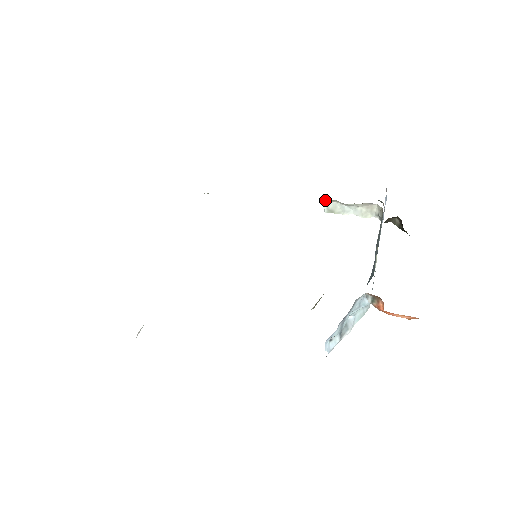
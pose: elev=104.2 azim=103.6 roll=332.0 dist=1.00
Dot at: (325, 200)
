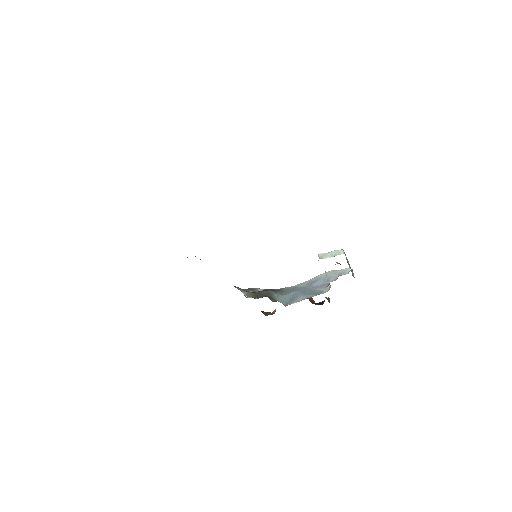
Dot at: occluded
